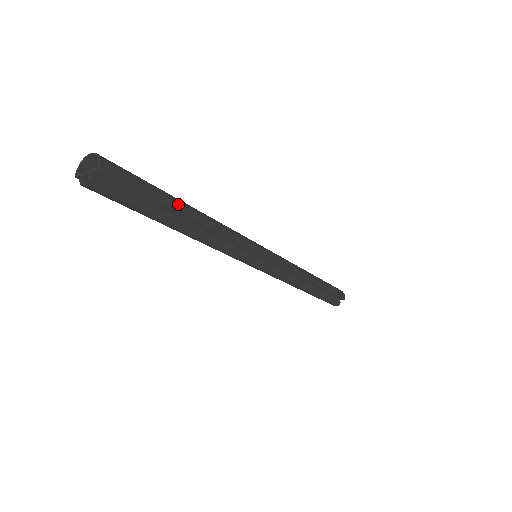
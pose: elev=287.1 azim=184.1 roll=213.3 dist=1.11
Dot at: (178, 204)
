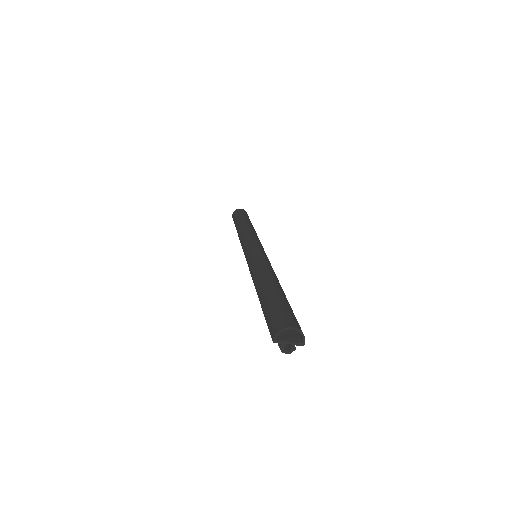
Dot at: occluded
